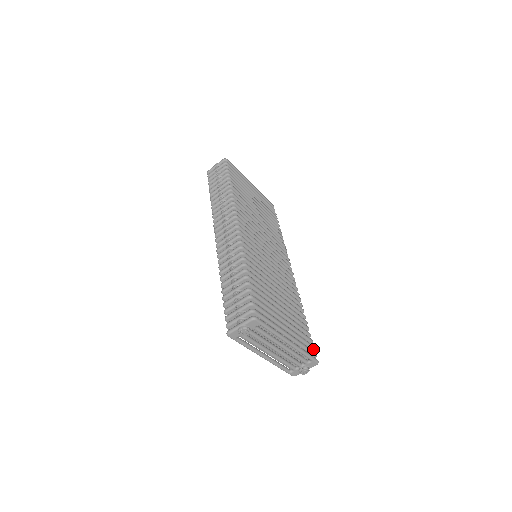
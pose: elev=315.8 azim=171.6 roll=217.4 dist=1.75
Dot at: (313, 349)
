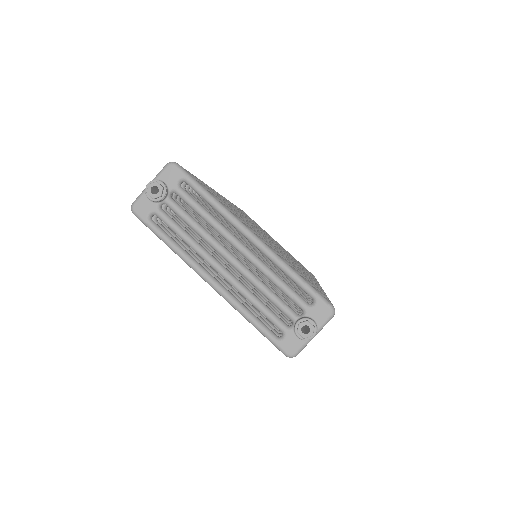
Dot at: occluded
